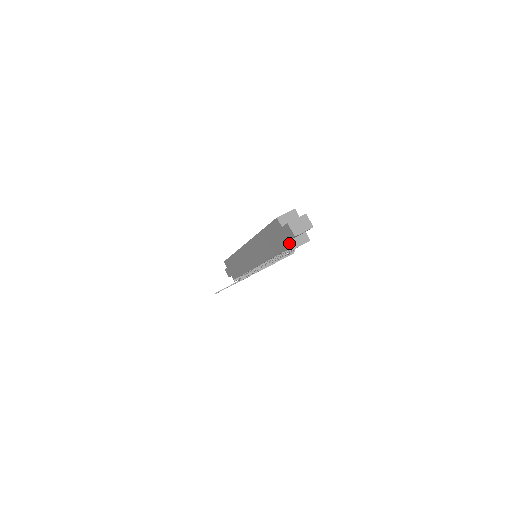
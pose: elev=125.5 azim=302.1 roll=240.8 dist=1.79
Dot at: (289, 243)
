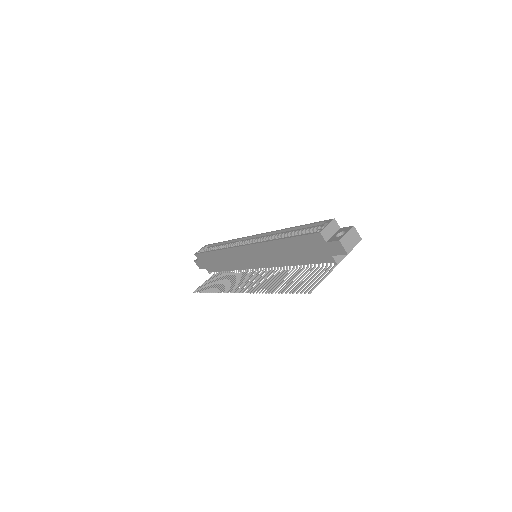
Dot at: (333, 258)
